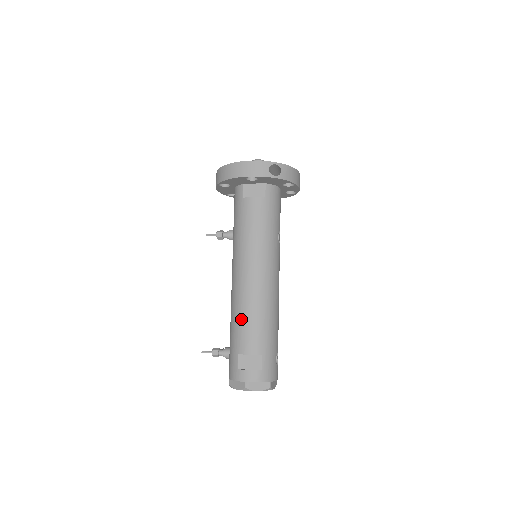
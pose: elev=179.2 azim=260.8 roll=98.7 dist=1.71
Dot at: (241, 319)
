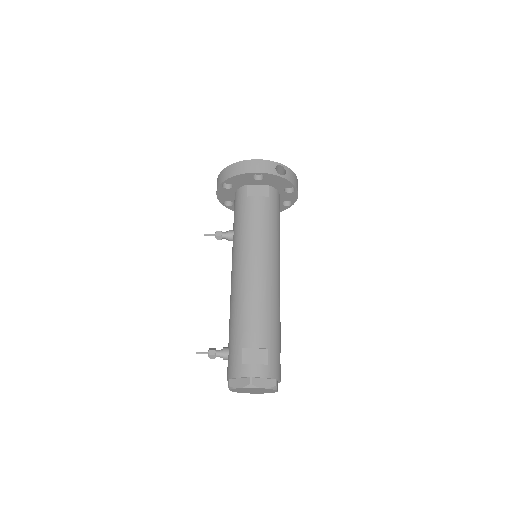
Dot at: (245, 311)
